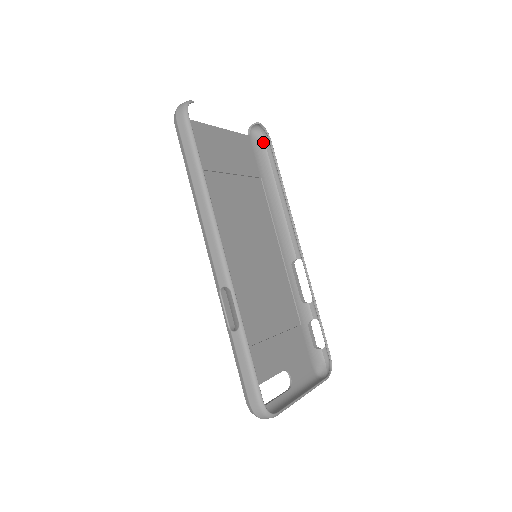
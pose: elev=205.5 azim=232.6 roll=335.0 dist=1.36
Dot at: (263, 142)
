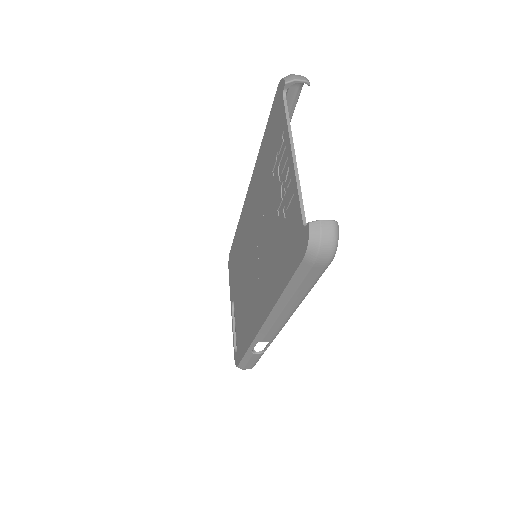
Dot at: (288, 88)
